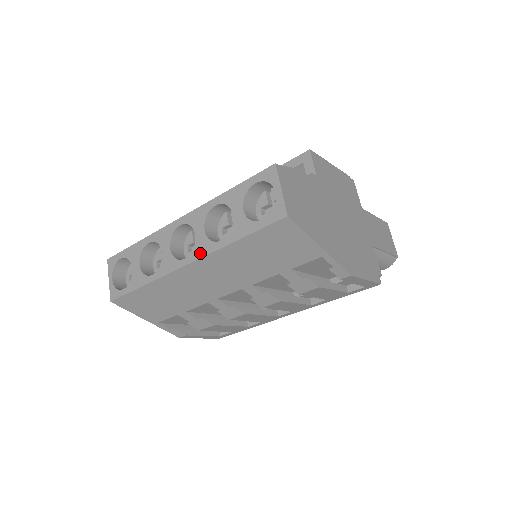
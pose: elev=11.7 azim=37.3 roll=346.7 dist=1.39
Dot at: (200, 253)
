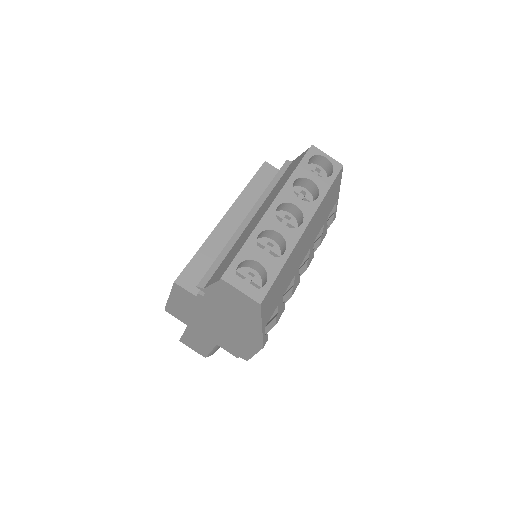
Dot at: (311, 213)
